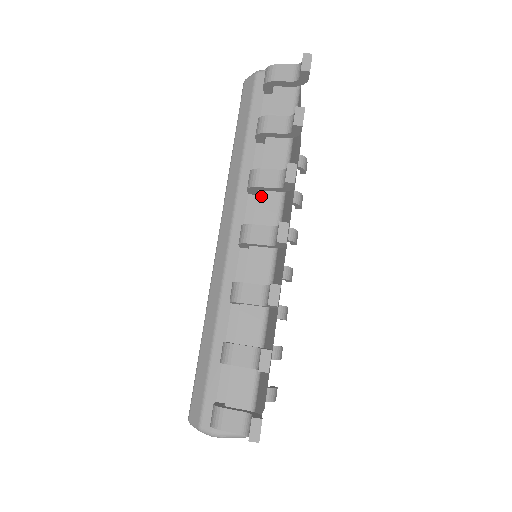
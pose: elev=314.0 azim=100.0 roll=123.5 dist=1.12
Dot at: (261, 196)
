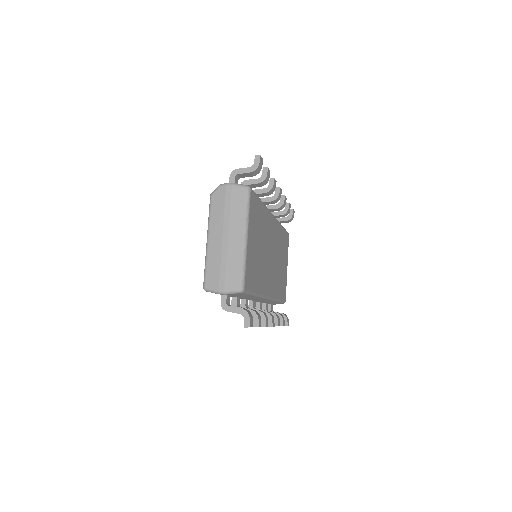
Dot at: occluded
